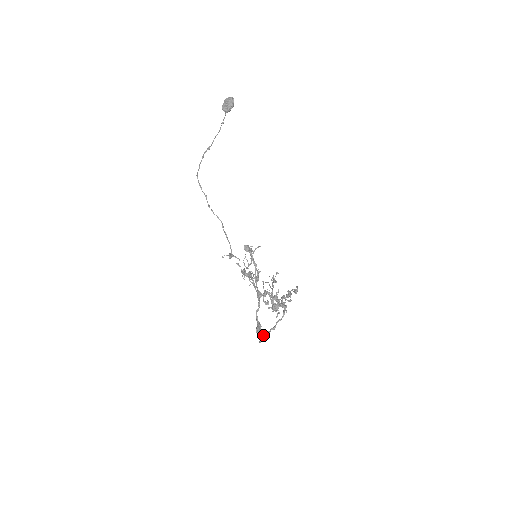
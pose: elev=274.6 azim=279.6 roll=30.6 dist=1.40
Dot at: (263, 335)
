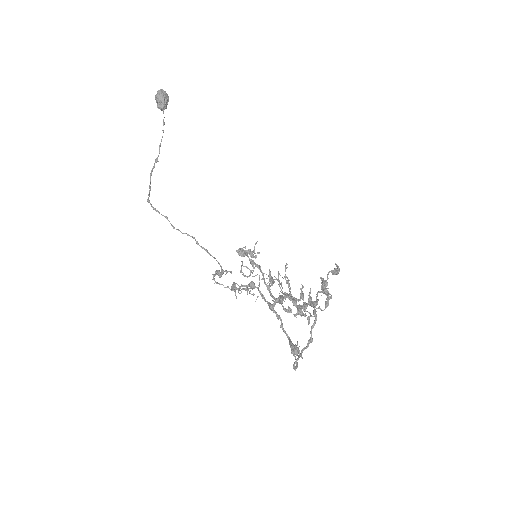
Dot at: occluded
